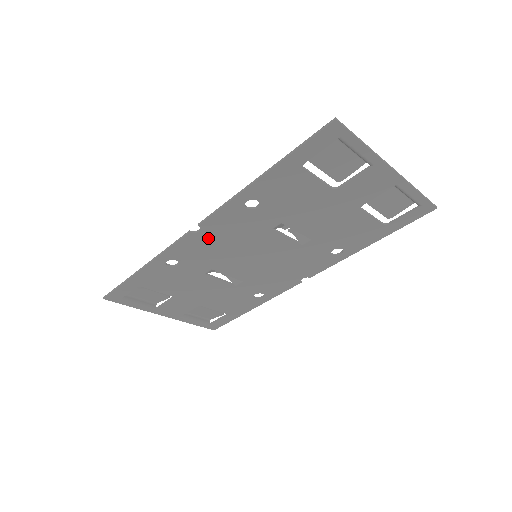
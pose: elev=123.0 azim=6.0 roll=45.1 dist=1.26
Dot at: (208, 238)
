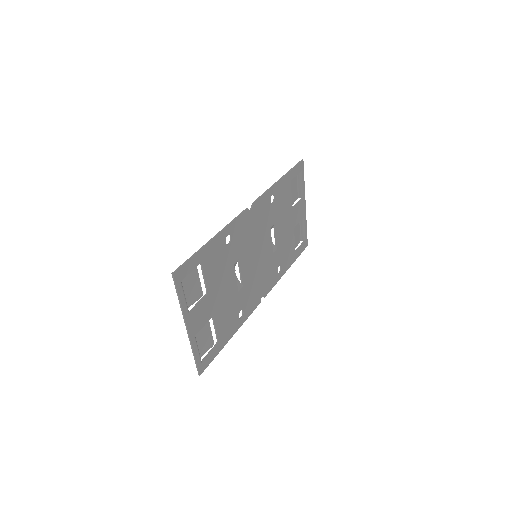
Dot at: (251, 220)
